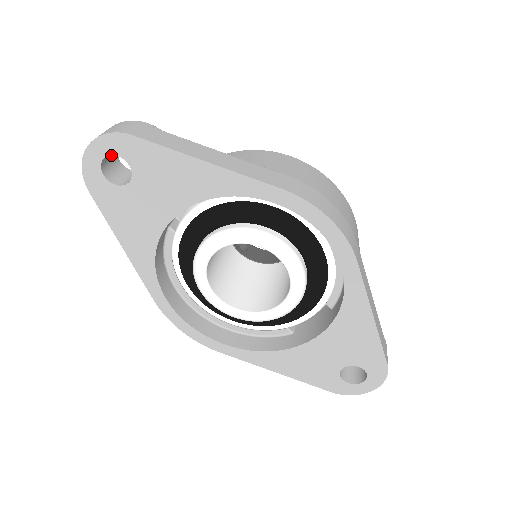
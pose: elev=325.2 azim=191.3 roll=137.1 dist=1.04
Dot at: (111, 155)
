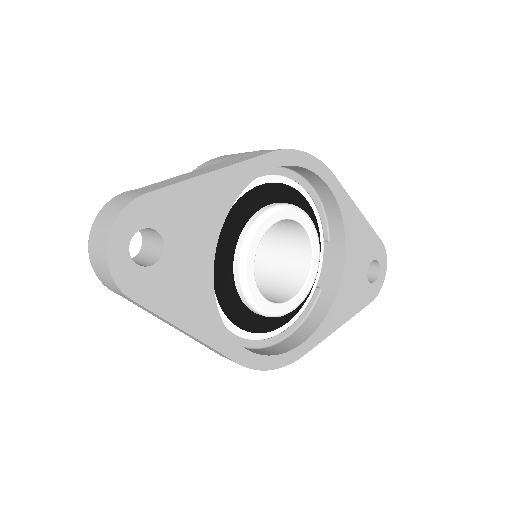
Dot at: occluded
